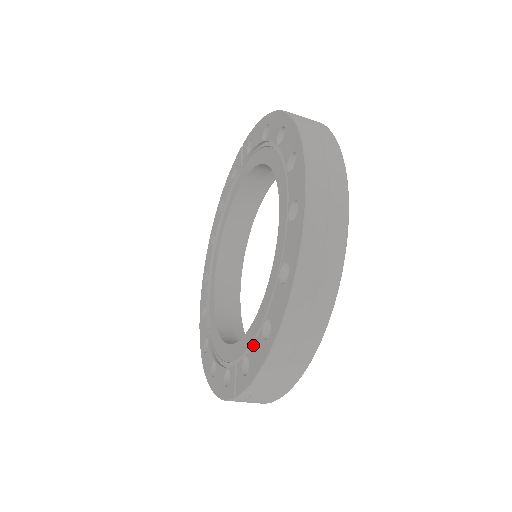
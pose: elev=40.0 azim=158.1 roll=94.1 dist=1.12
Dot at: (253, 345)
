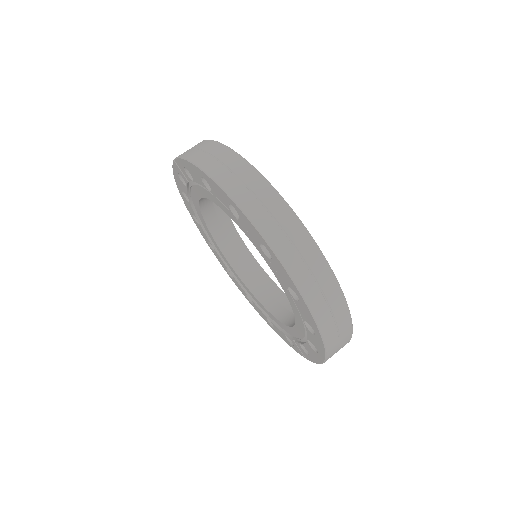
Dot at: (305, 345)
